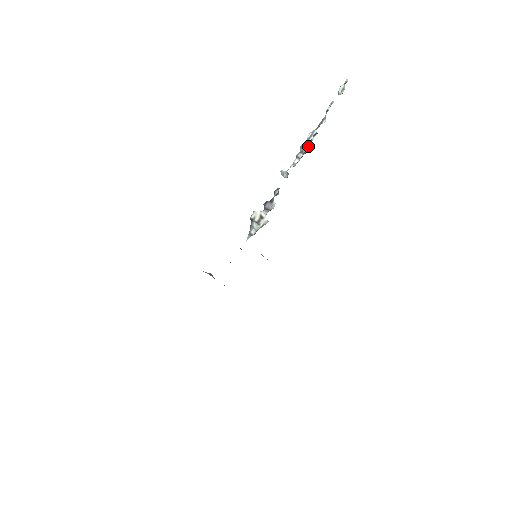
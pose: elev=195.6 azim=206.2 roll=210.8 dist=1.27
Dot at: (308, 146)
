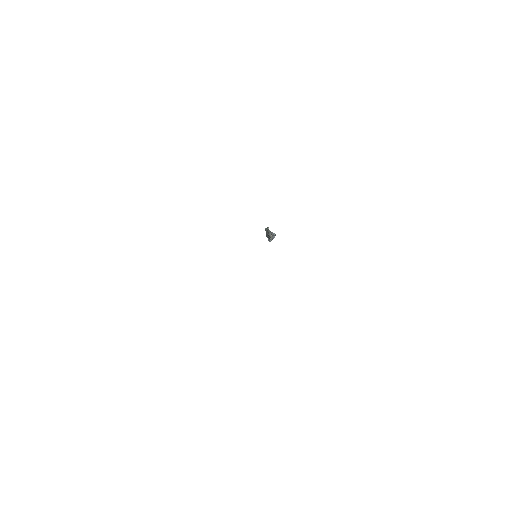
Dot at: (275, 235)
